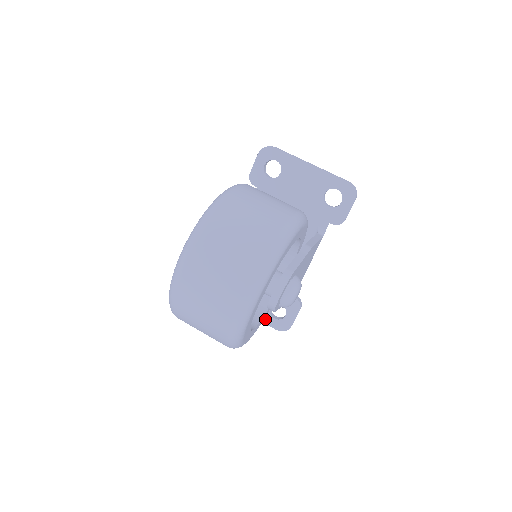
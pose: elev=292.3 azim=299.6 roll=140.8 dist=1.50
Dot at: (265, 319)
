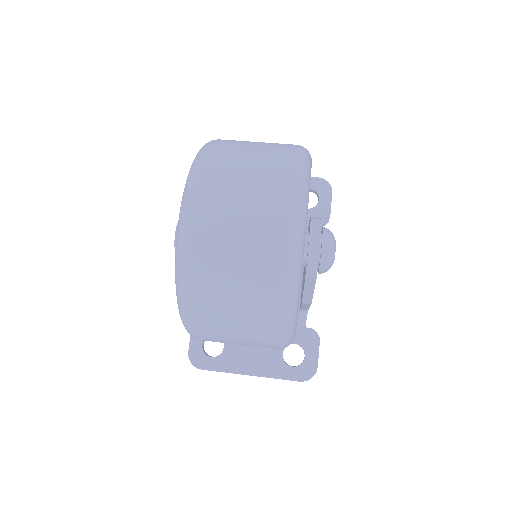
Dot at: (281, 373)
